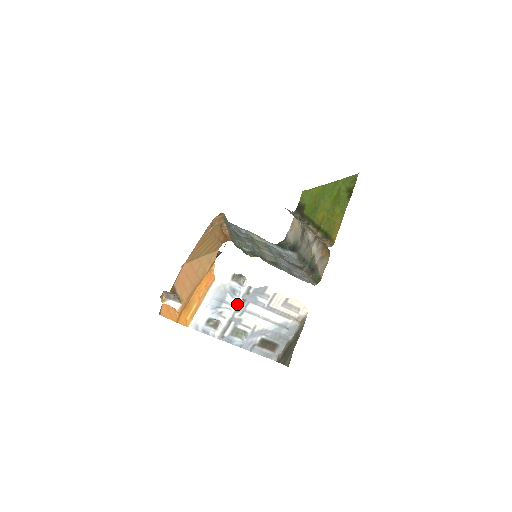
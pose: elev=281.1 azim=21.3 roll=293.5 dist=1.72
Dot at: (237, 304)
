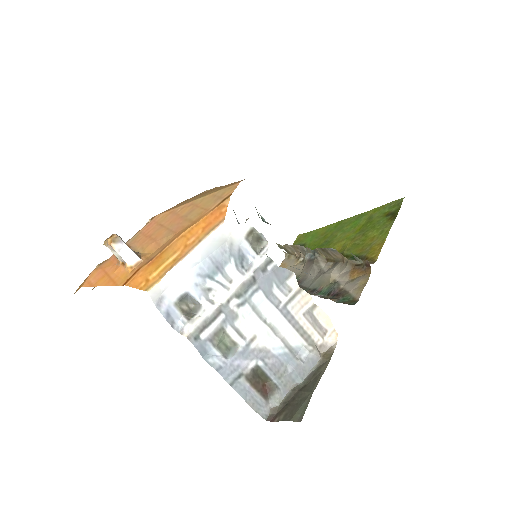
Dot at: (242, 281)
